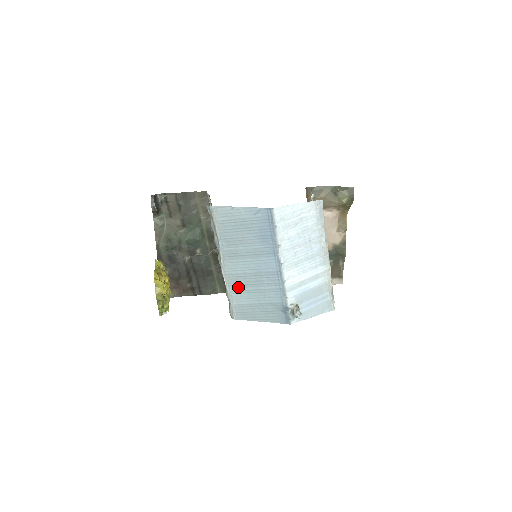
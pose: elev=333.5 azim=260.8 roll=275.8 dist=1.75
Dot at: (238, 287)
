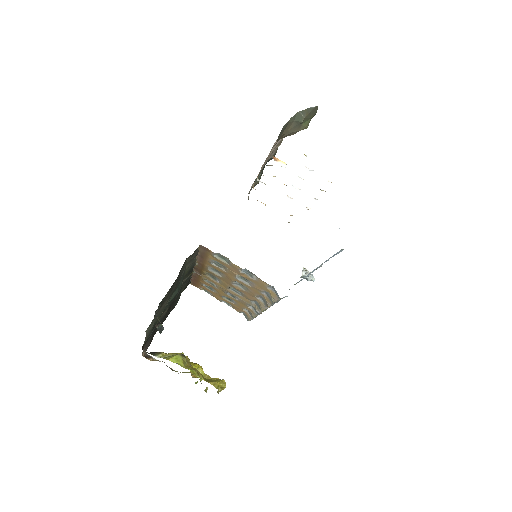
Dot at: occluded
